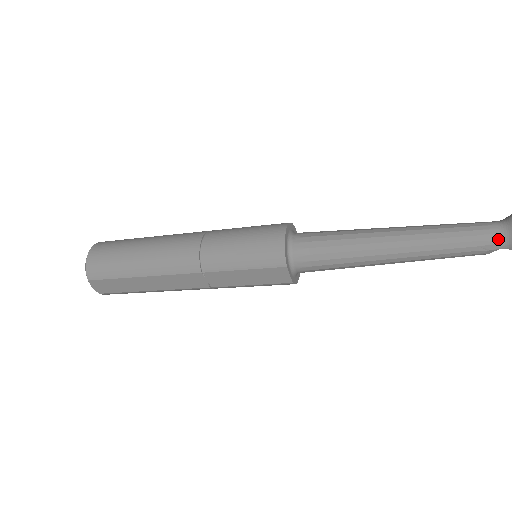
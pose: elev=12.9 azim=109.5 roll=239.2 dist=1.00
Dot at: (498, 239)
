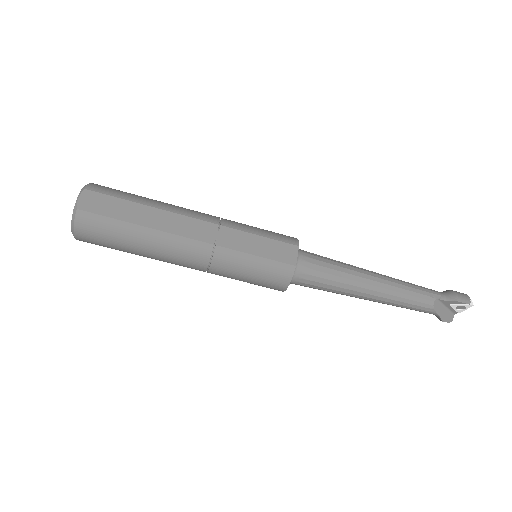
Dot at: (440, 293)
